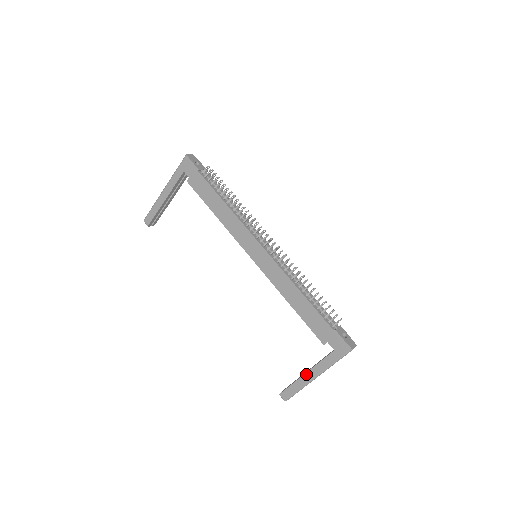
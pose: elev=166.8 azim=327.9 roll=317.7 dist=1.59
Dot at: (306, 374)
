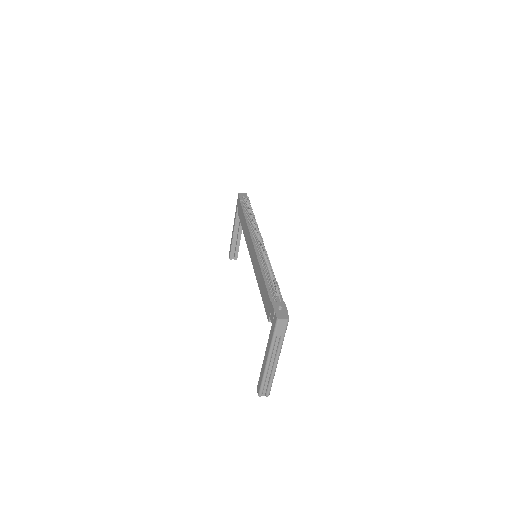
Dot at: (264, 359)
